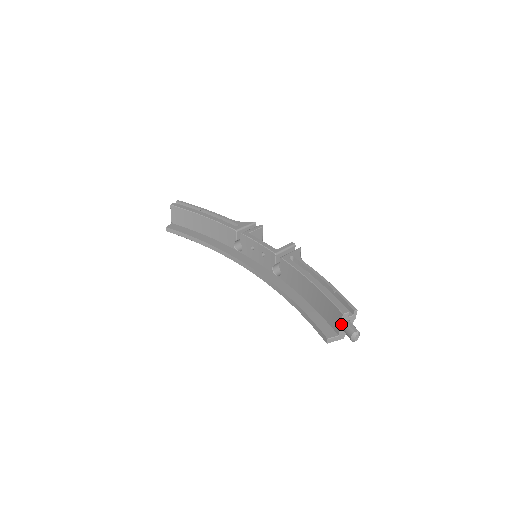
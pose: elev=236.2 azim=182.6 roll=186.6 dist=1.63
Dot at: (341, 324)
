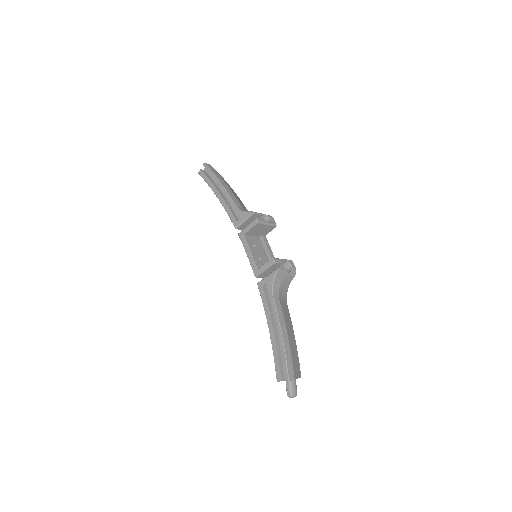
Dot at: occluded
